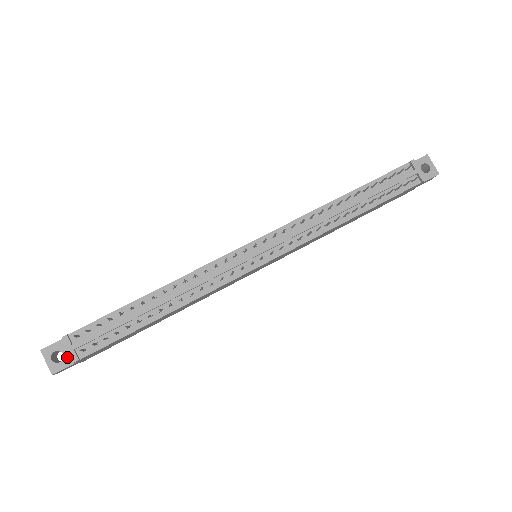
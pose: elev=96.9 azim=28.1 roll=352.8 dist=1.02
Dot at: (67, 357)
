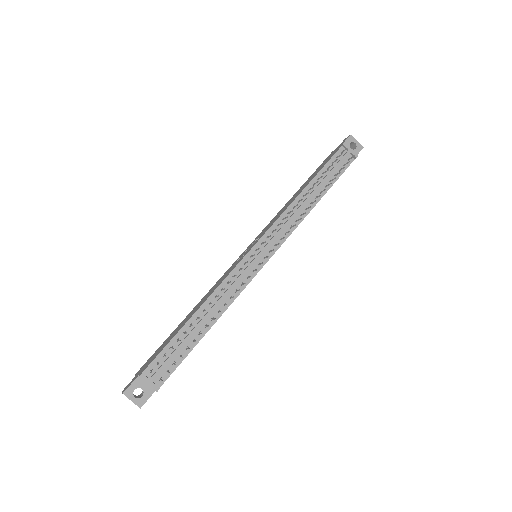
Dot at: (146, 390)
